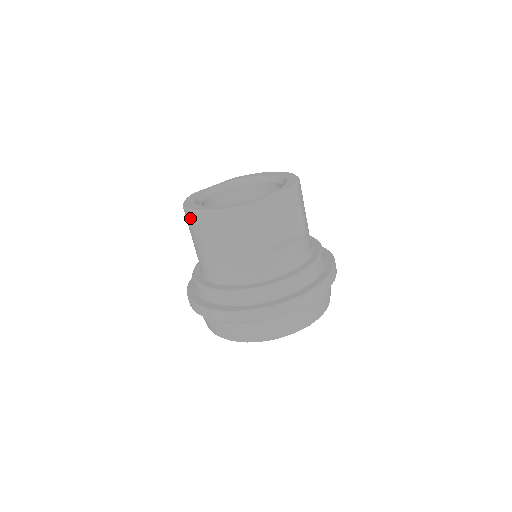
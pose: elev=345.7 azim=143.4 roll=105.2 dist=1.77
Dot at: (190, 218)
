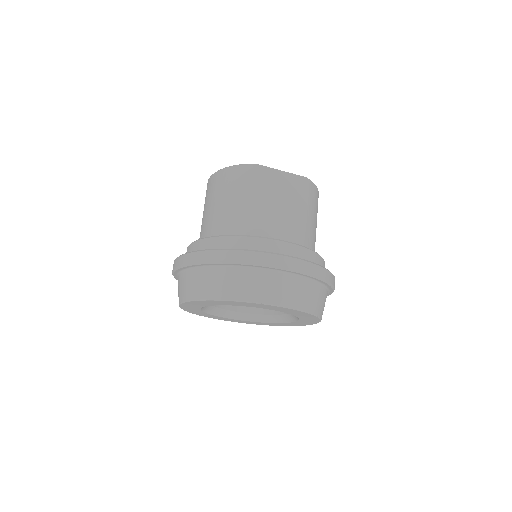
Dot at: (207, 186)
